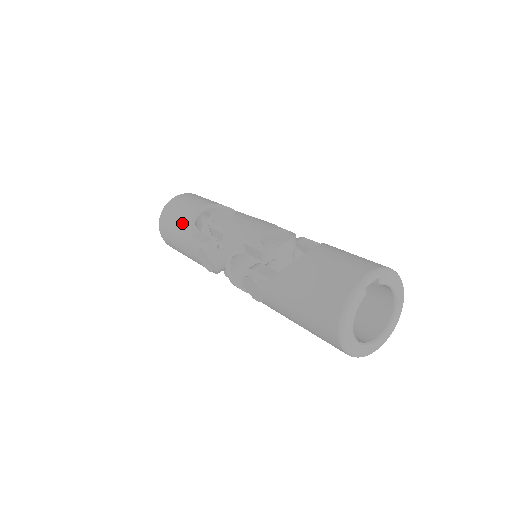
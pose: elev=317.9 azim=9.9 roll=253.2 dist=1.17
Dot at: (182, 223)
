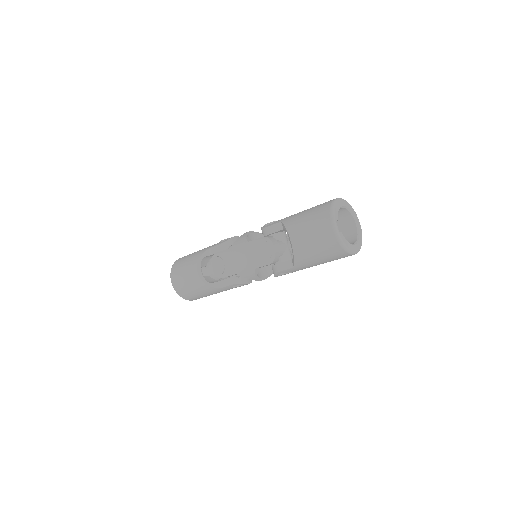
Dot at: (203, 290)
